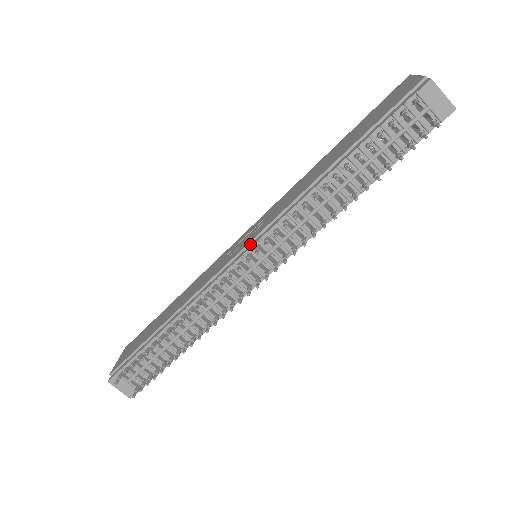
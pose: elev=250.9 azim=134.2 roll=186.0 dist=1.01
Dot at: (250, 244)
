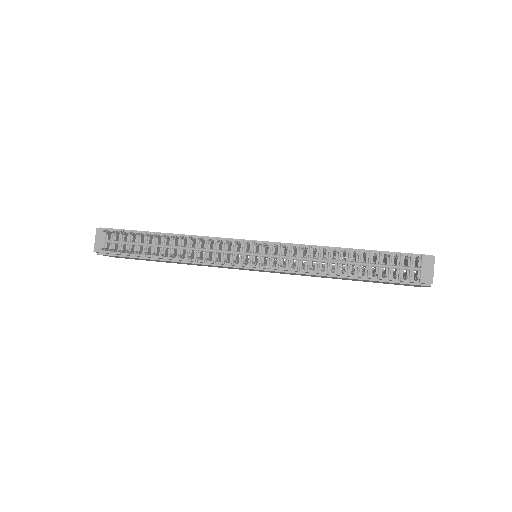
Dot at: (264, 242)
